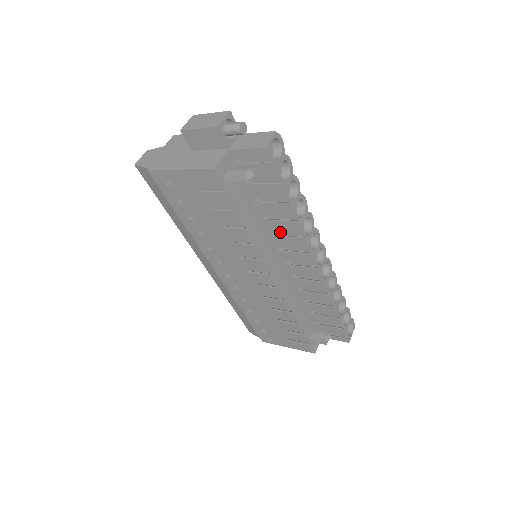
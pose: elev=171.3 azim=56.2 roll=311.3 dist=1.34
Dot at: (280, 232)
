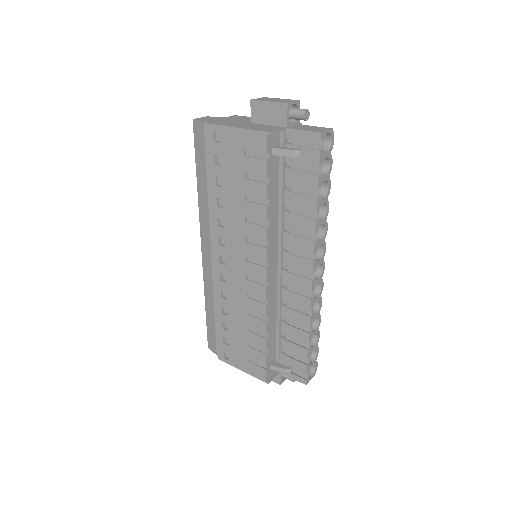
Dot at: (293, 231)
